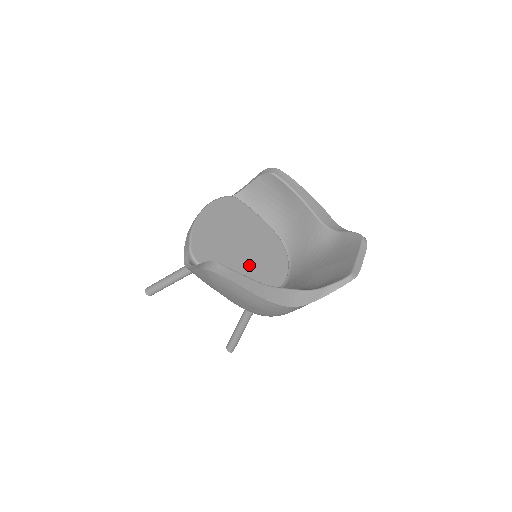
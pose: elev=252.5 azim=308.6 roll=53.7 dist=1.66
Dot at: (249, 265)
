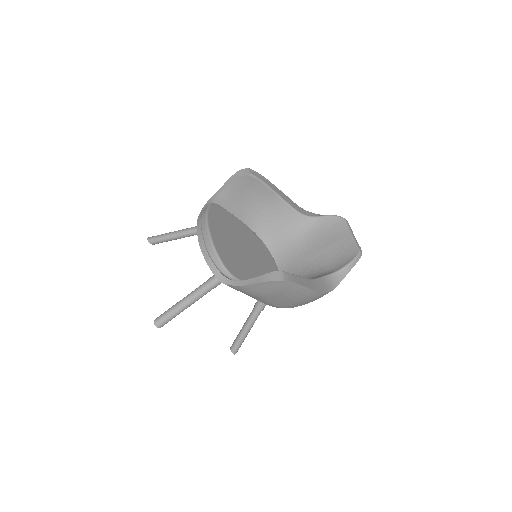
Dot at: (258, 266)
